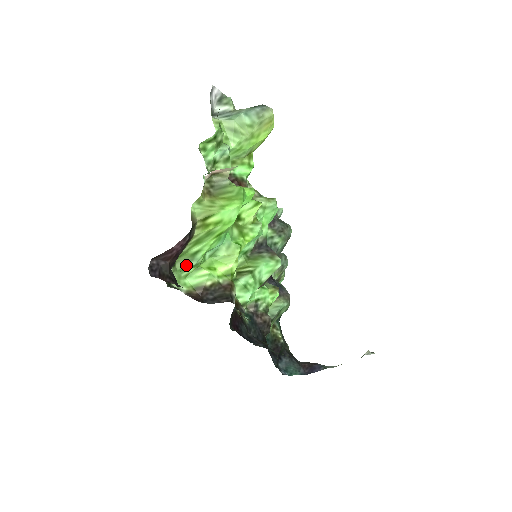
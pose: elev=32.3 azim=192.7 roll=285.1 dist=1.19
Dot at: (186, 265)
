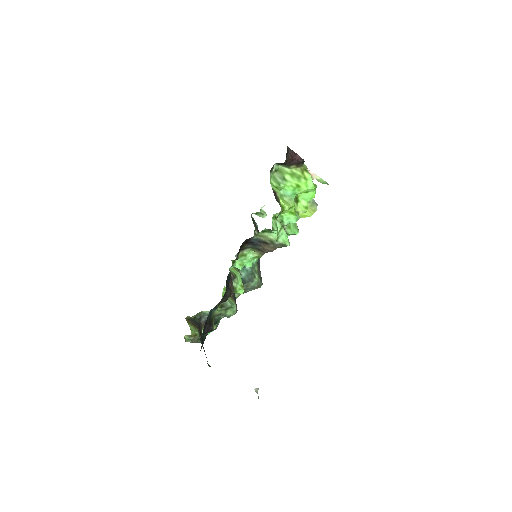
Dot at: (278, 178)
